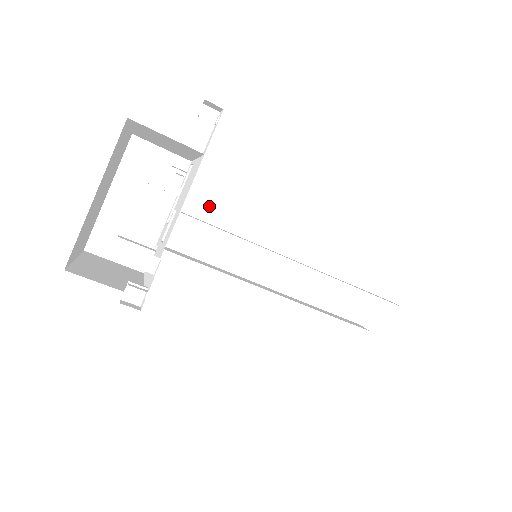
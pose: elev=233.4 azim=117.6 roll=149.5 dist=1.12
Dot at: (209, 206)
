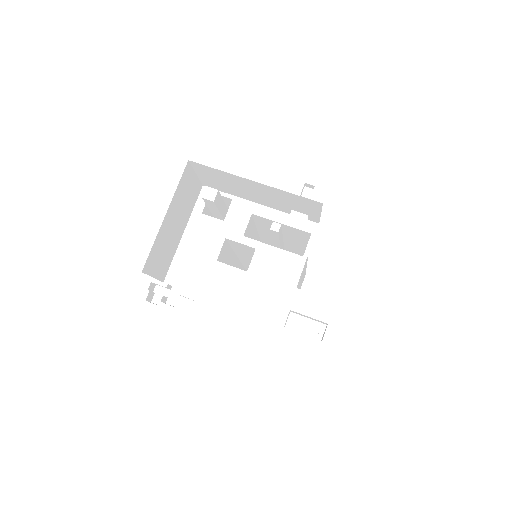
Dot at: occluded
